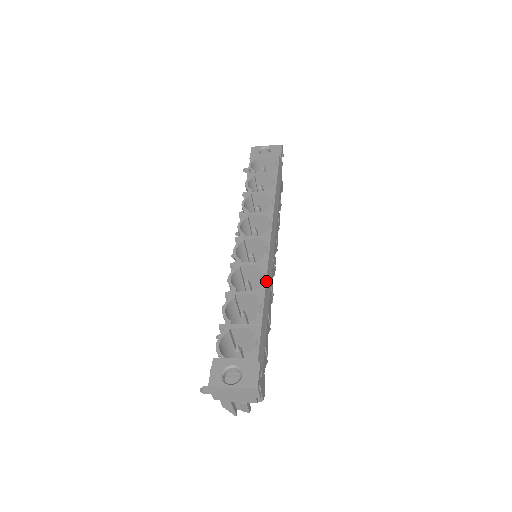
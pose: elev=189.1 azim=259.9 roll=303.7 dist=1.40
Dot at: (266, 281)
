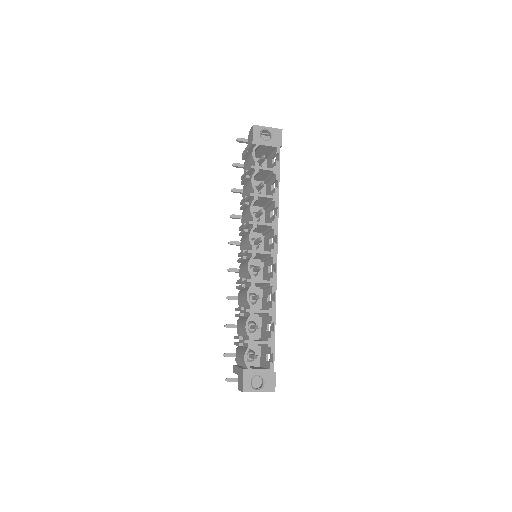
Dot at: occluded
